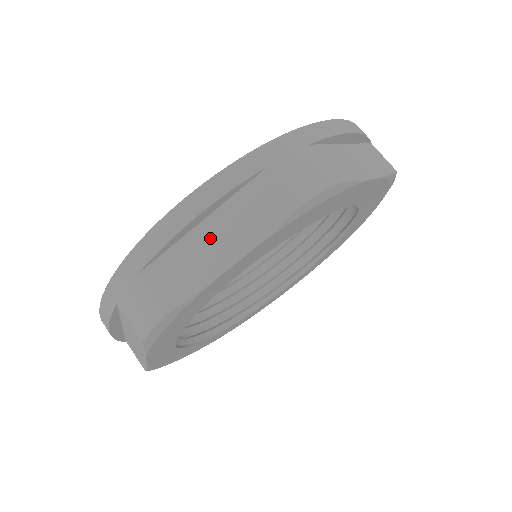
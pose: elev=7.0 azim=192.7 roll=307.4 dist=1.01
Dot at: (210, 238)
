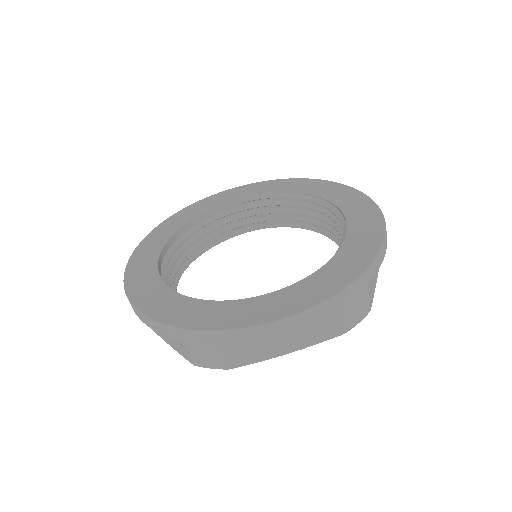
Dot at: (281, 336)
